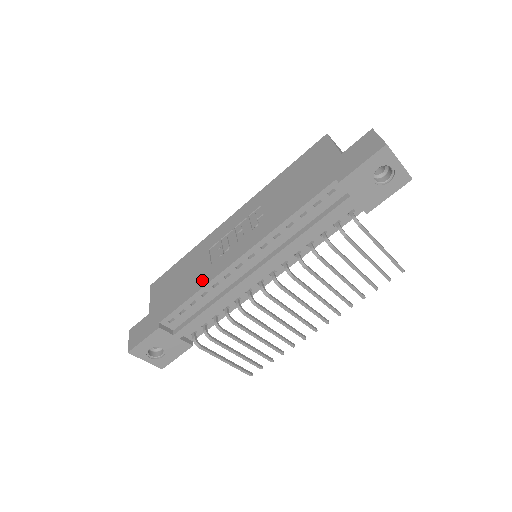
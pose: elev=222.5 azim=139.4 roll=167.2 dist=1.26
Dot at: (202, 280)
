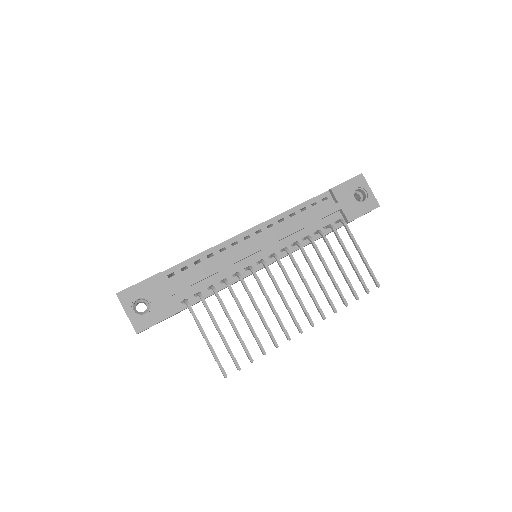
Dot at: occluded
